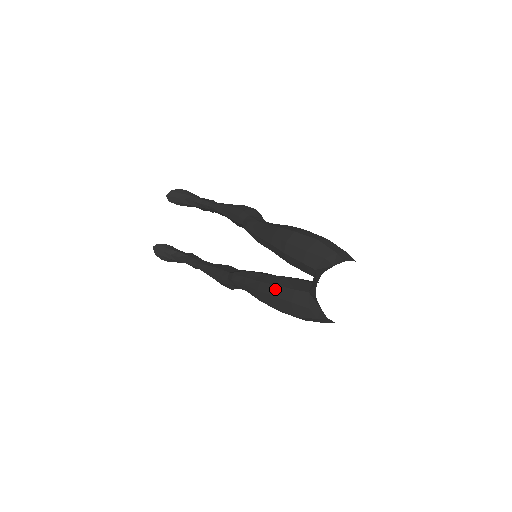
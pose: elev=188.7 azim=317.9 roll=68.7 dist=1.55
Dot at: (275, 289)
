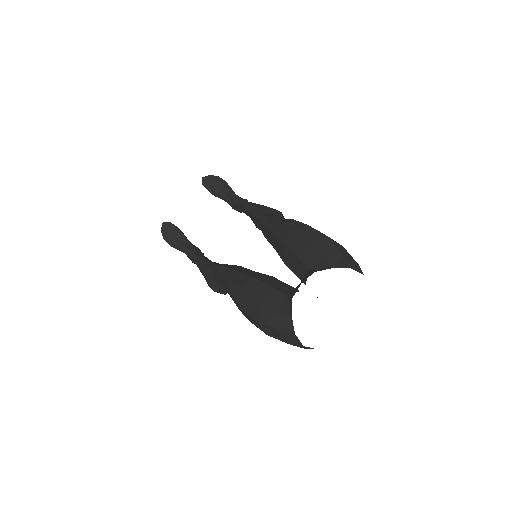
Dot at: (252, 282)
